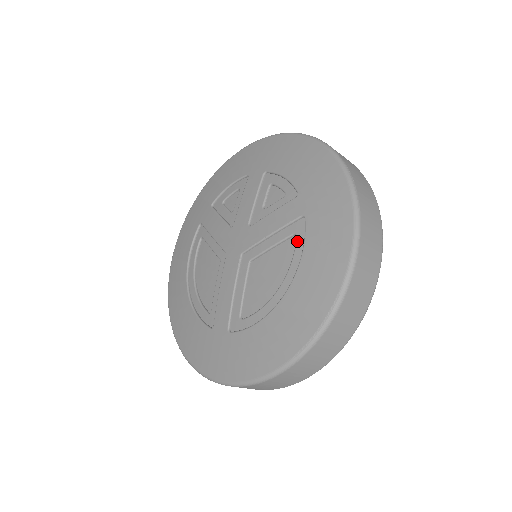
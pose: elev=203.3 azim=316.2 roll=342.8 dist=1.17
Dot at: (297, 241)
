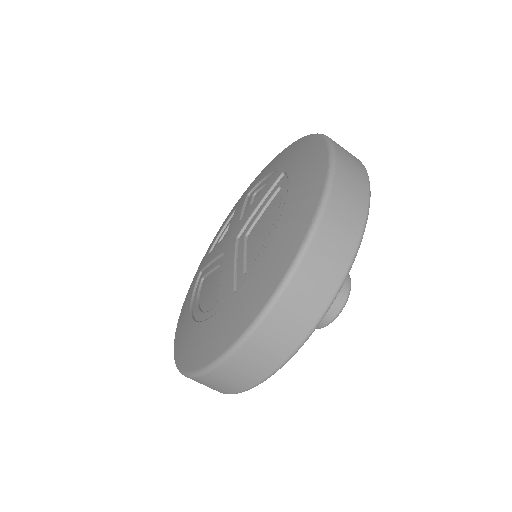
Dot at: (282, 186)
